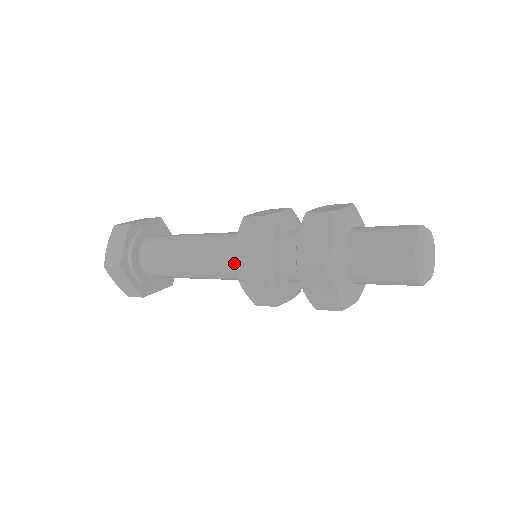
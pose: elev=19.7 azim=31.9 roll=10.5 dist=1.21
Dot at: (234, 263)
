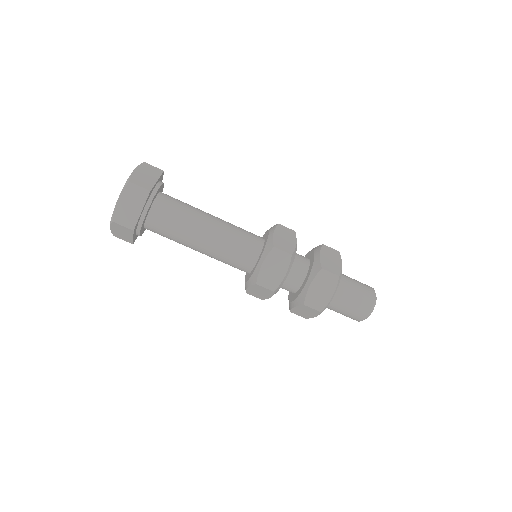
Dot at: (274, 243)
